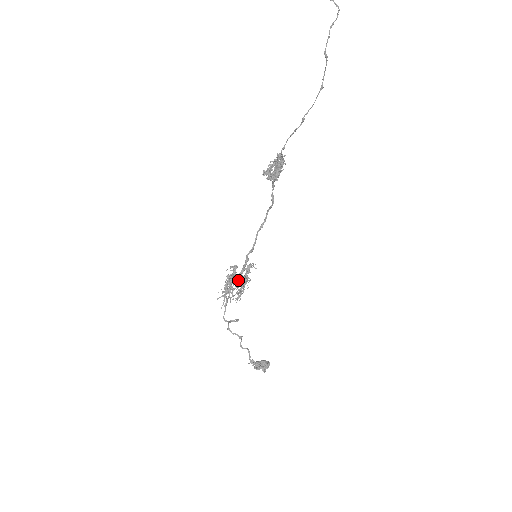
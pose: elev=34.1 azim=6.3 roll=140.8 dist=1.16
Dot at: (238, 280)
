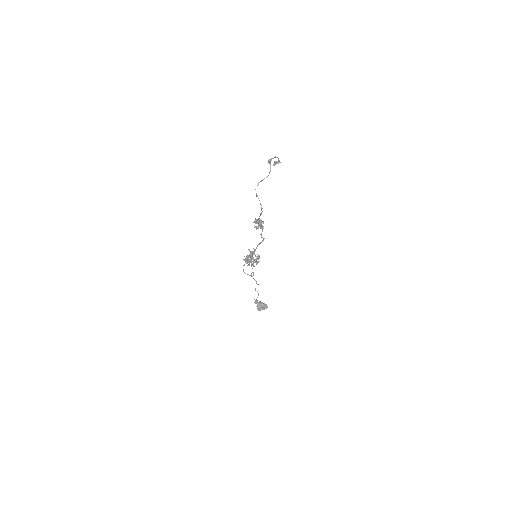
Dot at: (249, 259)
